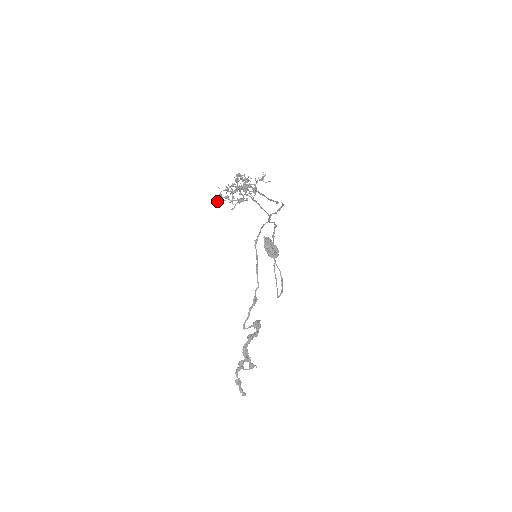
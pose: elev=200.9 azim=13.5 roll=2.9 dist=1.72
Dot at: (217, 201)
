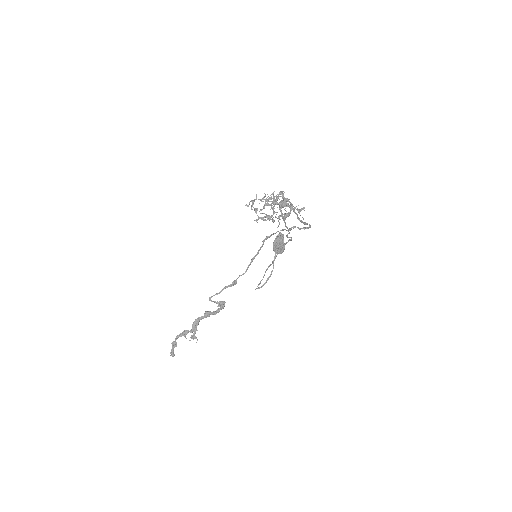
Dot at: occluded
